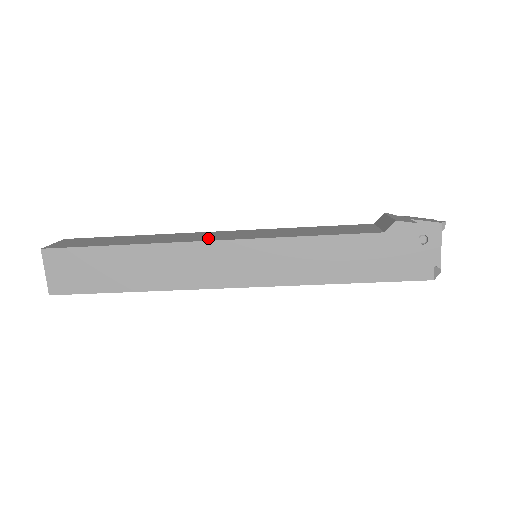
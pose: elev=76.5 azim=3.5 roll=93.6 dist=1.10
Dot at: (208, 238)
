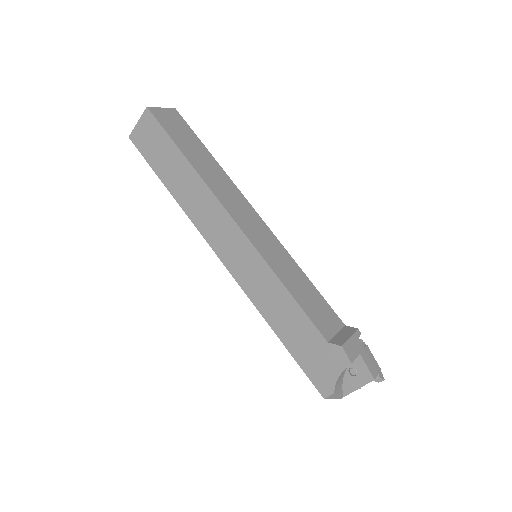
Dot at: (238, 215)
